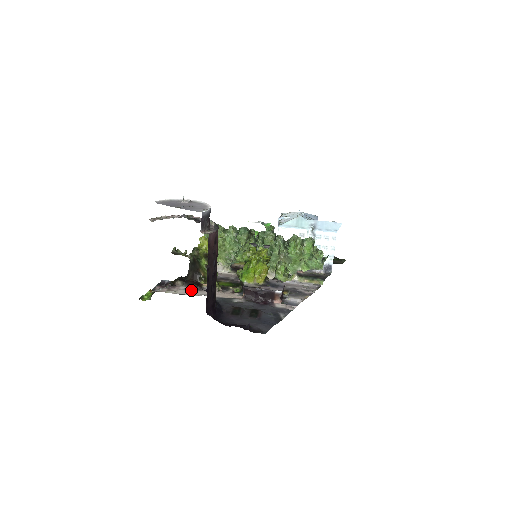
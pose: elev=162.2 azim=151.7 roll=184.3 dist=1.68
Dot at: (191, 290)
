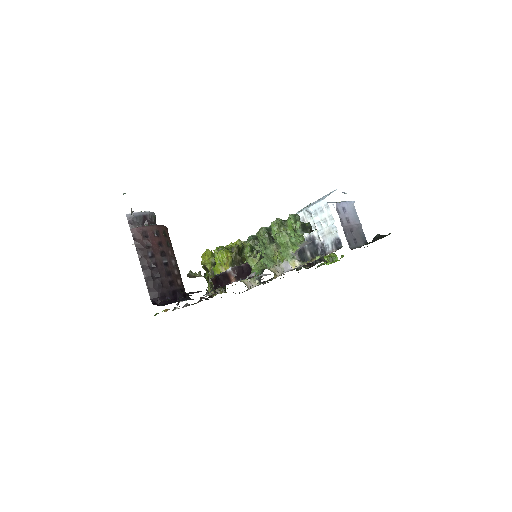
Dot at: occluded
